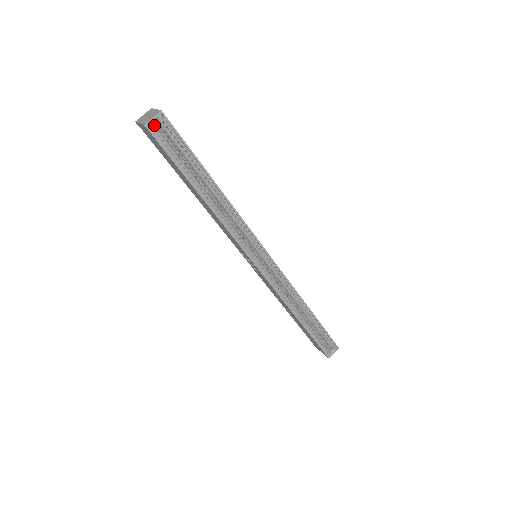
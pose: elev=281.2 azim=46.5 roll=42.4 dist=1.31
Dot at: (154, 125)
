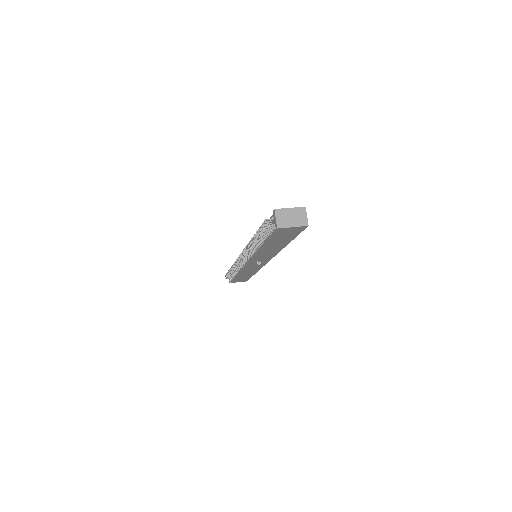
Dot at: (304, 221)
